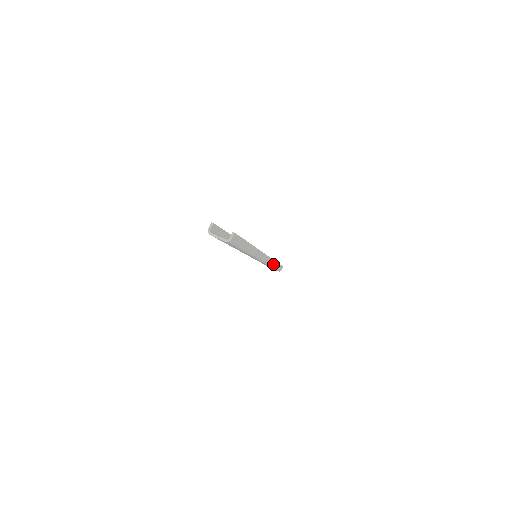
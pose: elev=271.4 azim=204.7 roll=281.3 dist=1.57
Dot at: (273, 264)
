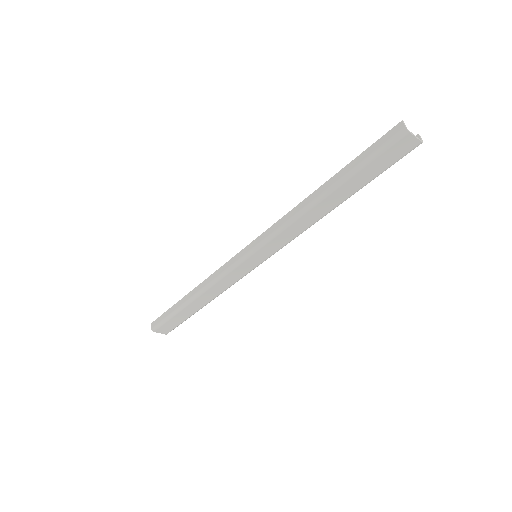
Dot at: occluded
